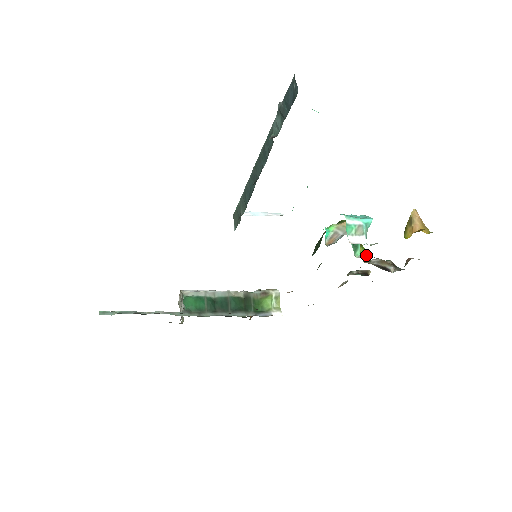
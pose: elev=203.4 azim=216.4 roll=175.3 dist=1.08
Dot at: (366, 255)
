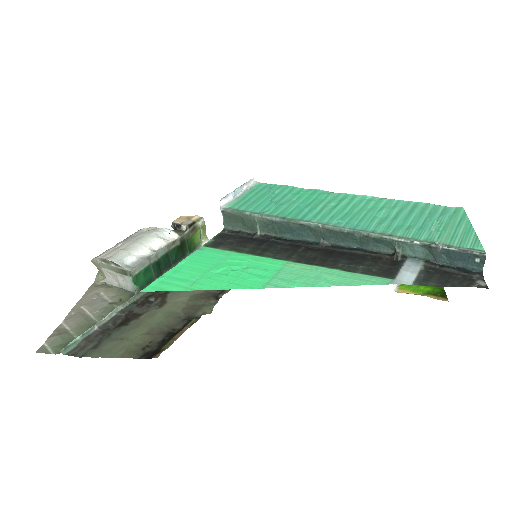
Dot at: occluded
